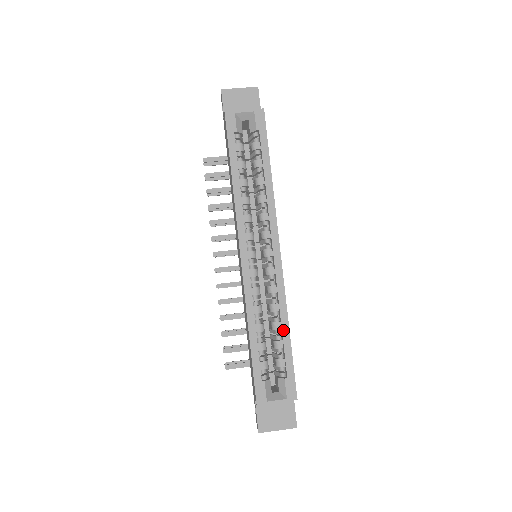
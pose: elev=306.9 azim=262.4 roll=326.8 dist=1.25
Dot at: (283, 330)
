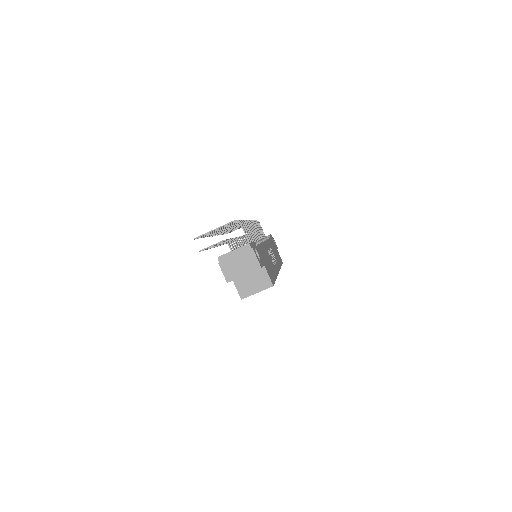
Dot at: occluded
